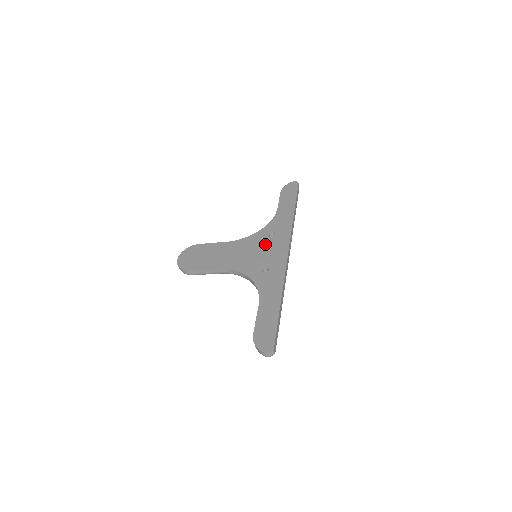
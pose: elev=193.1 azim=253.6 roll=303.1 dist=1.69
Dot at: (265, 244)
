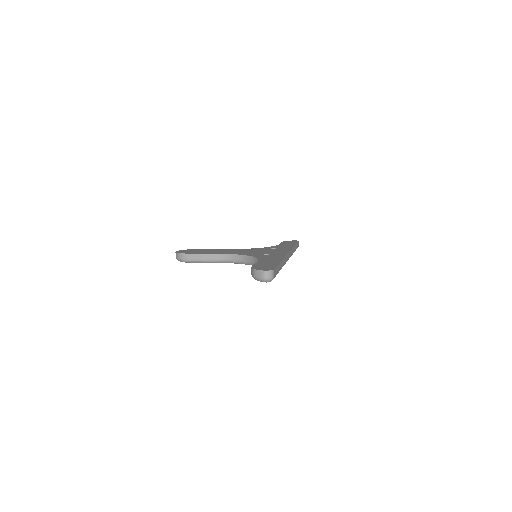
Dot at: (266, 250)
